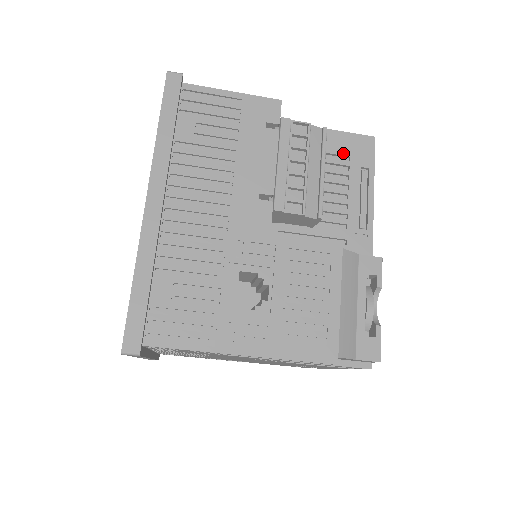
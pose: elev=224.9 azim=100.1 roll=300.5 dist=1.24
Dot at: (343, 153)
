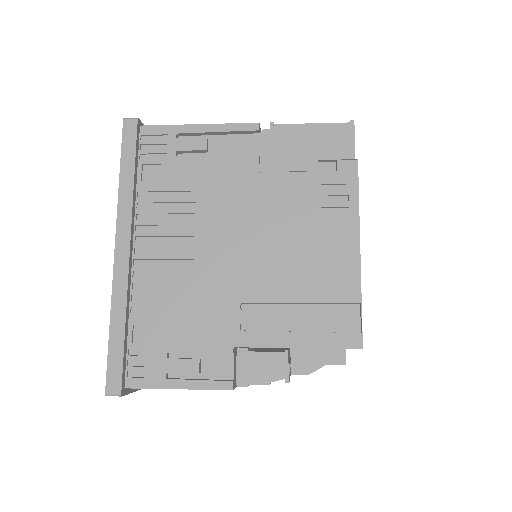
Dot at: occluded
